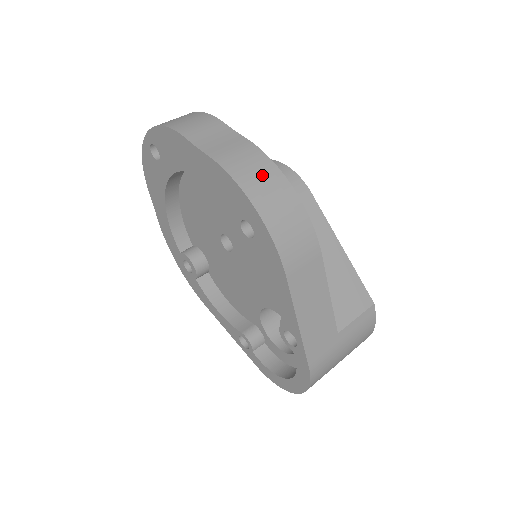
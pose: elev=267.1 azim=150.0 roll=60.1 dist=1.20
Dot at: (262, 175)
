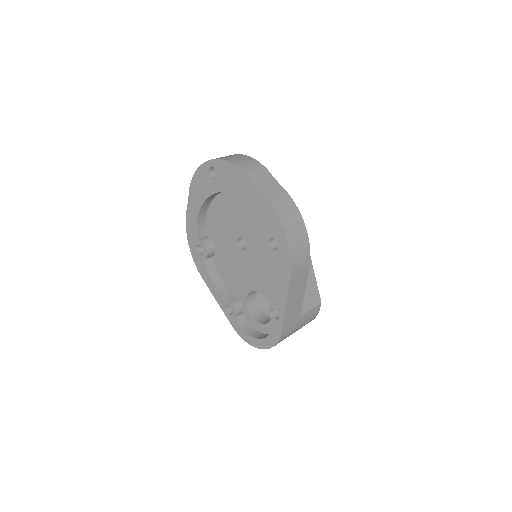
Dot at: (292, 215)
